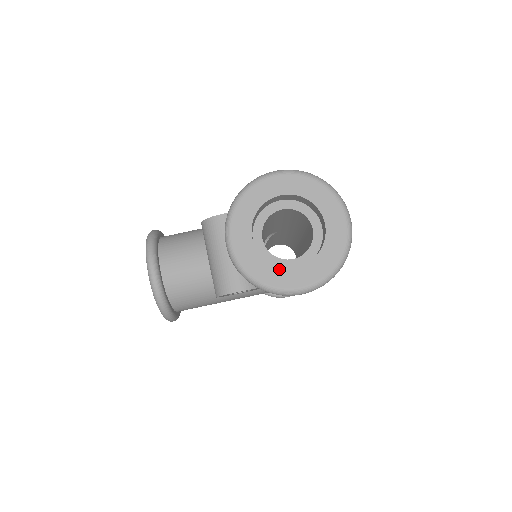
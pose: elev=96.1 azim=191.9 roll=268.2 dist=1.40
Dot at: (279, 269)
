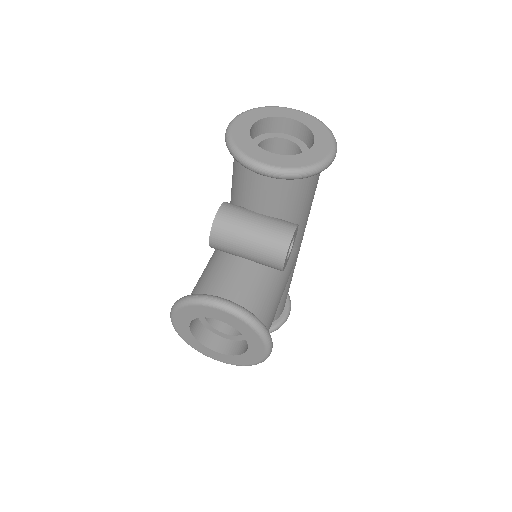
Dot at: (308, 152)
